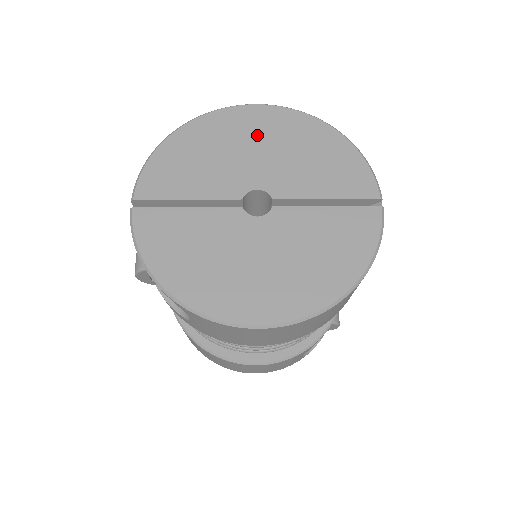
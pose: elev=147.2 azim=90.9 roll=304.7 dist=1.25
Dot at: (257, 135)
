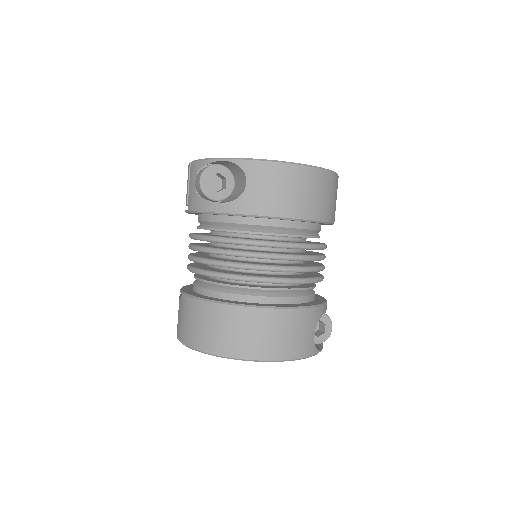
Dot at: occluded
